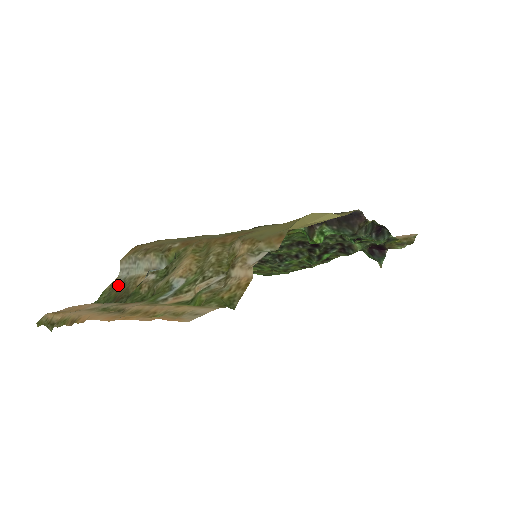
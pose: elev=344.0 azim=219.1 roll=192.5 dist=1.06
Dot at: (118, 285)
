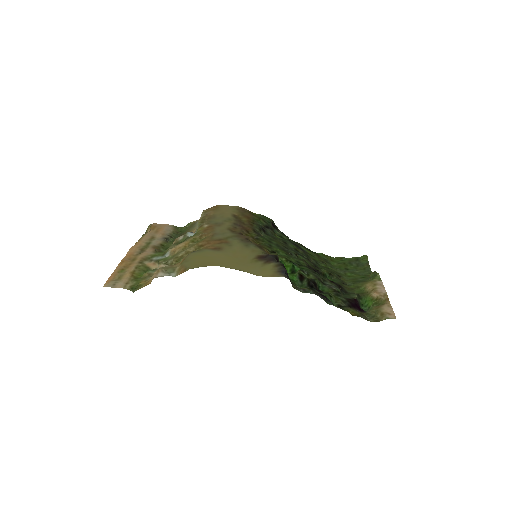
Dot at: (194, 225)
